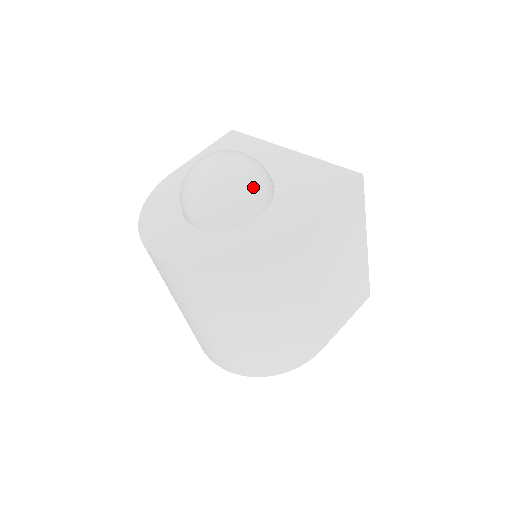
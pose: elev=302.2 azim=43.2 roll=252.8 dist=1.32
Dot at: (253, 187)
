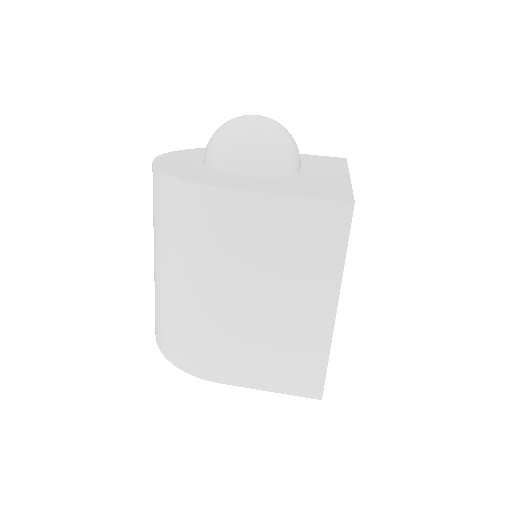
Dot at: (253, 145)
